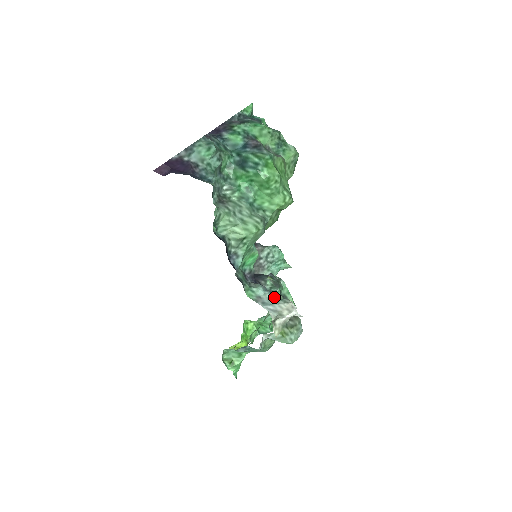
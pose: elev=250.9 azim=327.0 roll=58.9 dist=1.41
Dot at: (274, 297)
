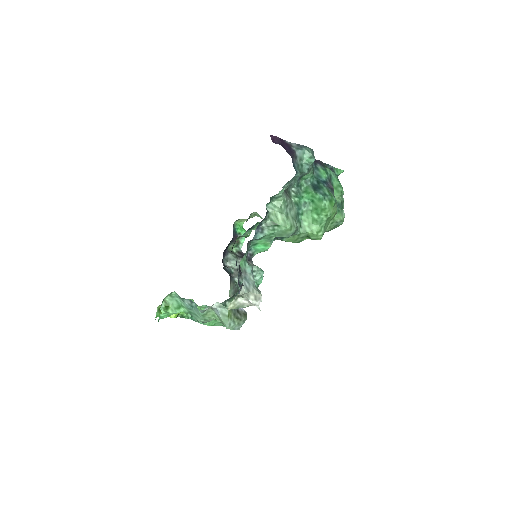
Dot at: (254, 281)
